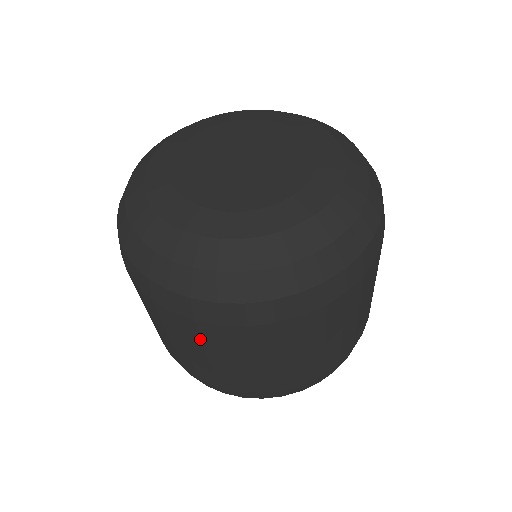
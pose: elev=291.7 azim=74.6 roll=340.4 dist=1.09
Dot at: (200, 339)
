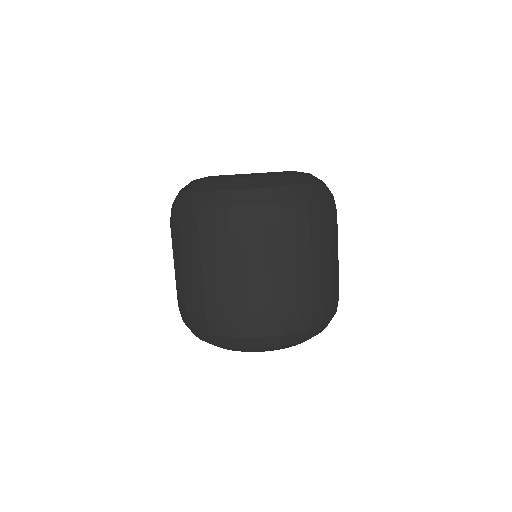
Dot at: (310, 242)
